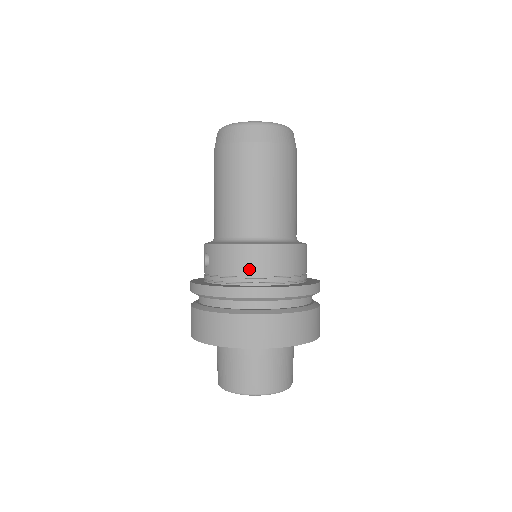
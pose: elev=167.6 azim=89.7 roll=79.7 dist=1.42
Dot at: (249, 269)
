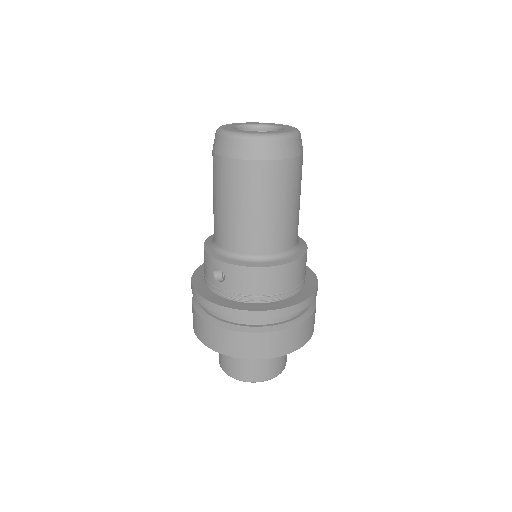
Dot at: (273, 288)
